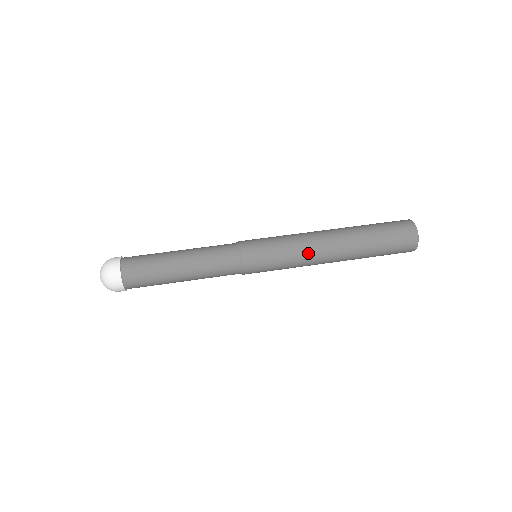
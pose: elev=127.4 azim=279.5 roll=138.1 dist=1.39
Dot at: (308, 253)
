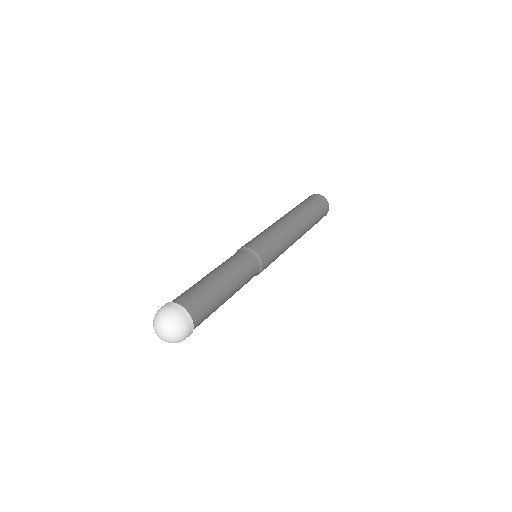
Dot at: (291, 242)
